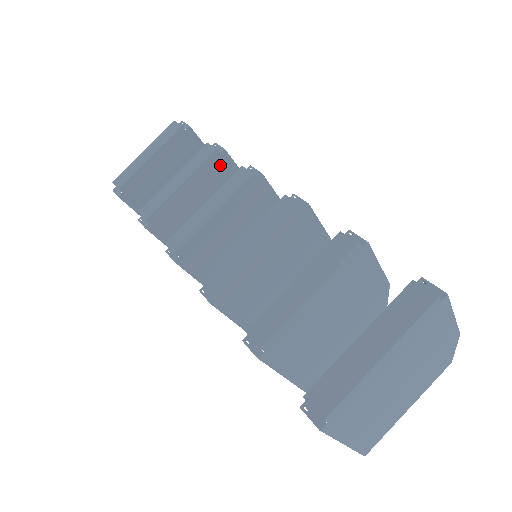
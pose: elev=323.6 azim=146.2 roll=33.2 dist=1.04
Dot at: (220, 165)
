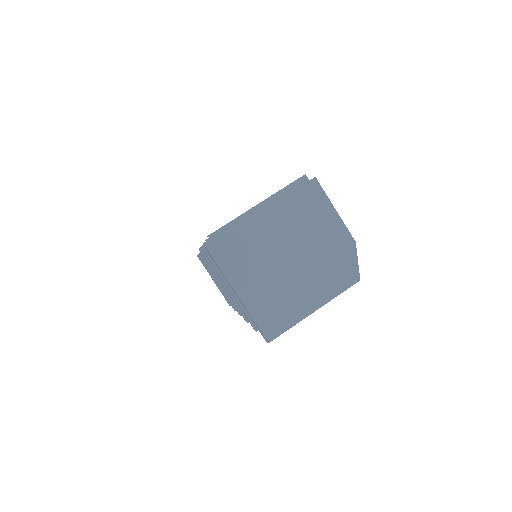
Dot at: occluded
